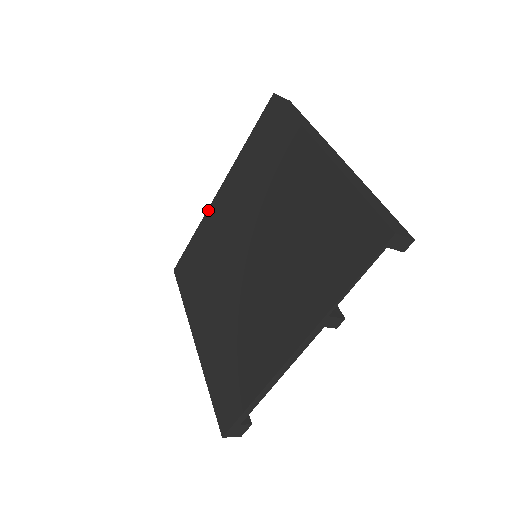
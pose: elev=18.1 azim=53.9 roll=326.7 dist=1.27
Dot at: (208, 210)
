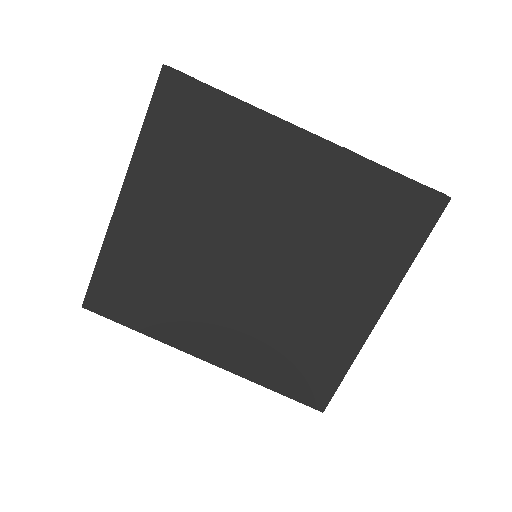
Dot at: (279, 121)
